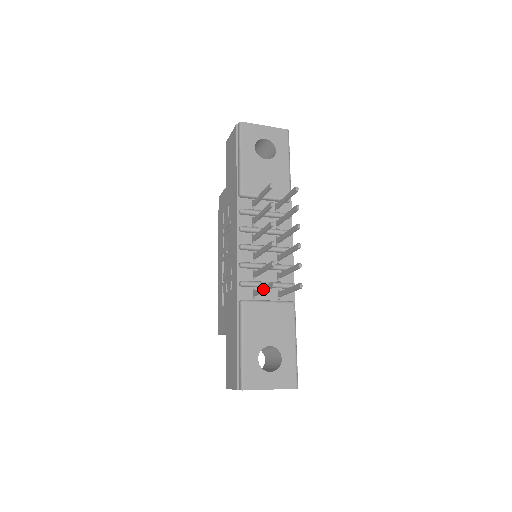
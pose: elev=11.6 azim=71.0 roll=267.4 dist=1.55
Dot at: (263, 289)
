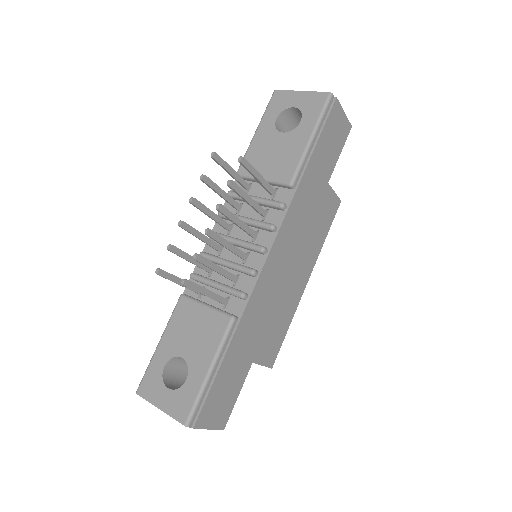
Dot at: (177, 281)
